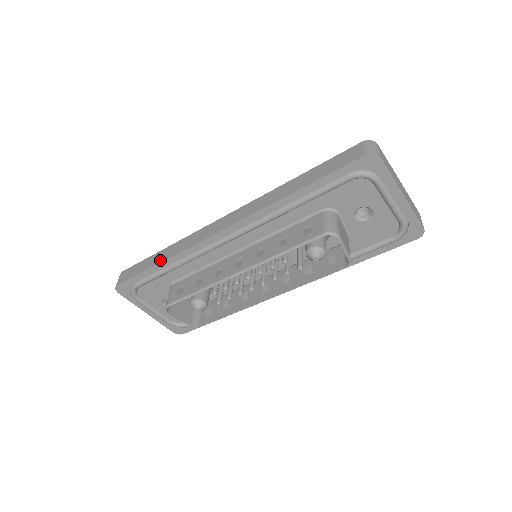
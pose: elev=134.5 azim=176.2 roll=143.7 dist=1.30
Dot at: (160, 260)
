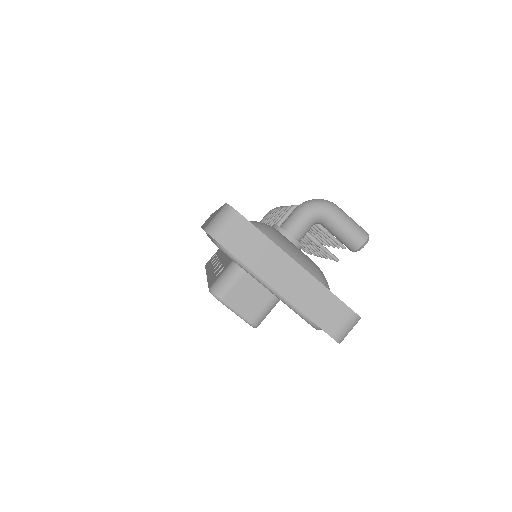
Dot at: occluded
